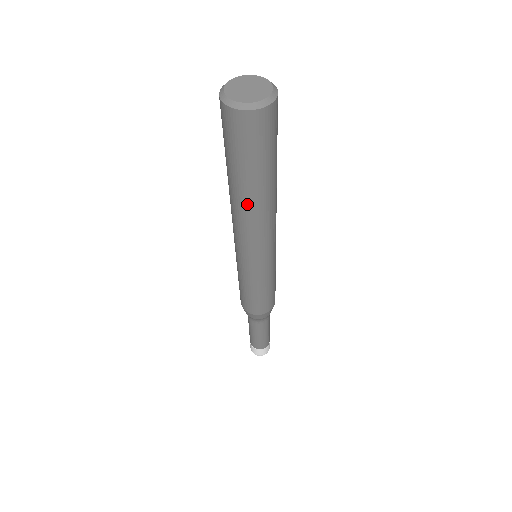
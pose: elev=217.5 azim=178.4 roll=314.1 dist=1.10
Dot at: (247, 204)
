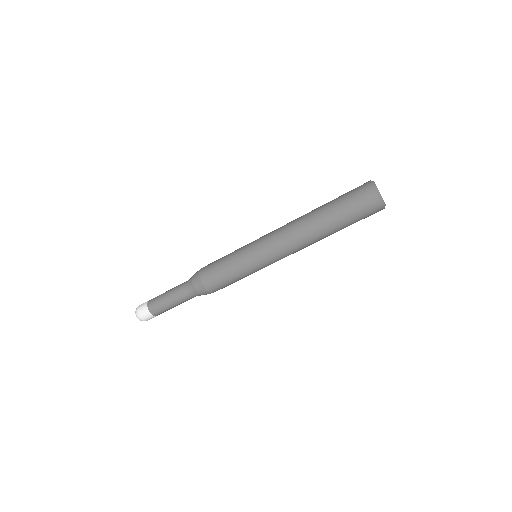
Dot at: (310, 218)
